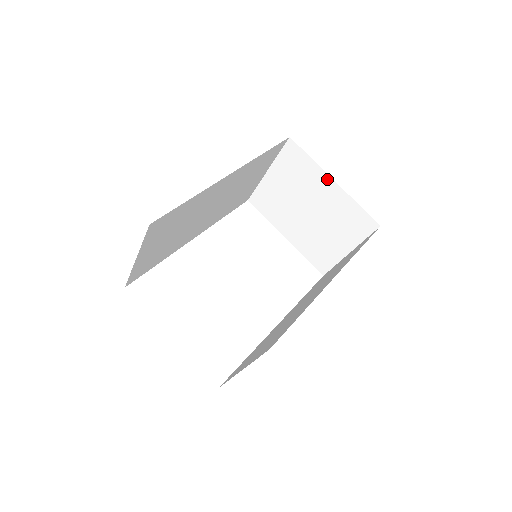
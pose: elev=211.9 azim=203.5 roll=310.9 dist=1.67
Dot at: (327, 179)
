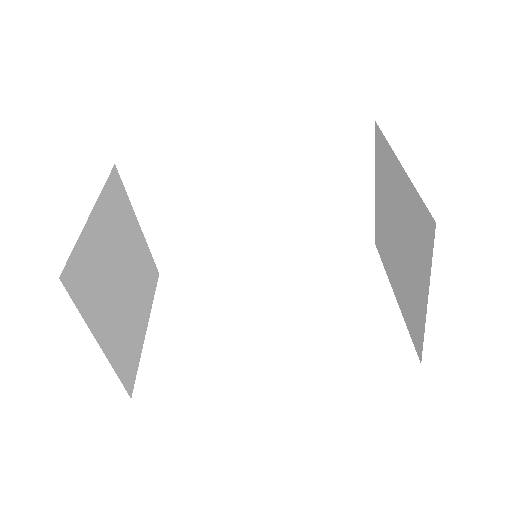
Dot at: (396, 164)
